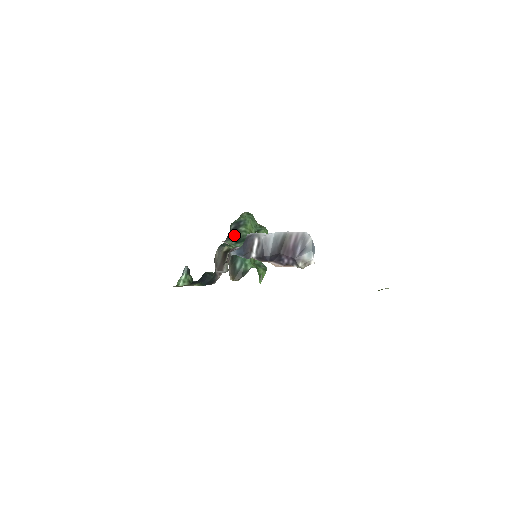
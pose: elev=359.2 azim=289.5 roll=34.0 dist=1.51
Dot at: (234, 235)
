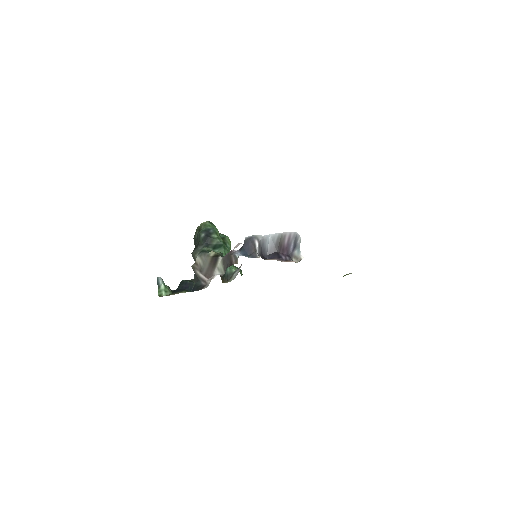
Dot at: (208, 242)
